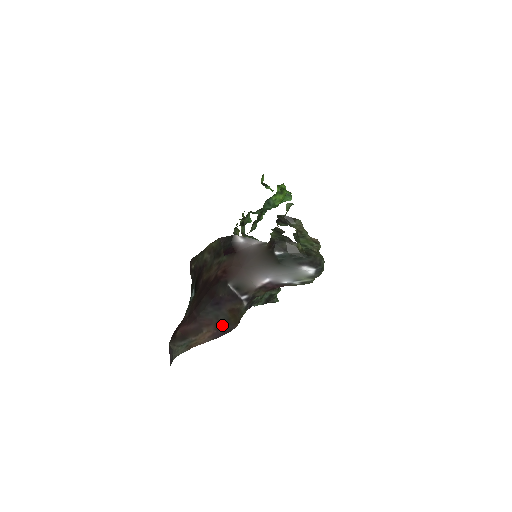
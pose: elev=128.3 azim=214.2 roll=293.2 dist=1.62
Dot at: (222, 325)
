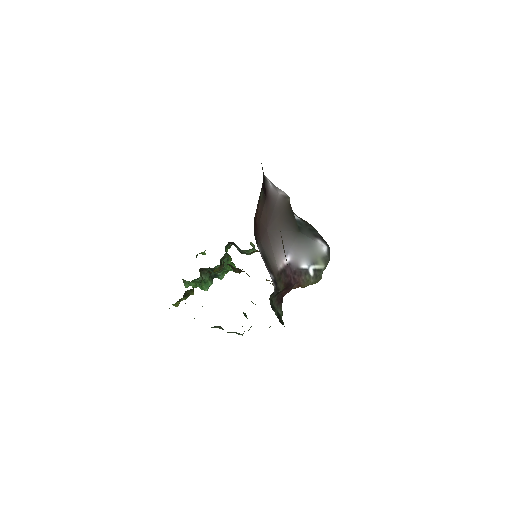
Dot at: occluded
